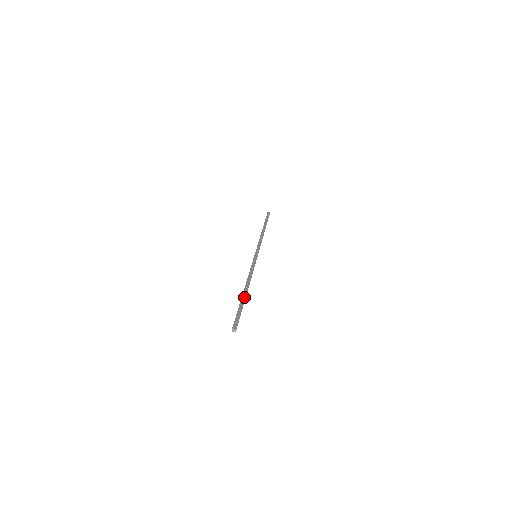
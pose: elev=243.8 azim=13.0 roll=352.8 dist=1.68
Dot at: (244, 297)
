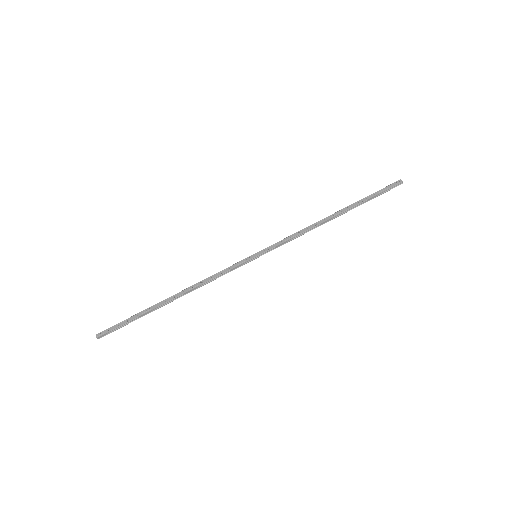
Dot at: (154, 307)
